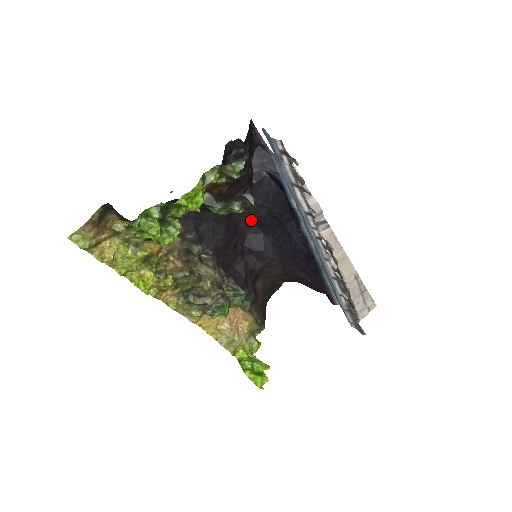
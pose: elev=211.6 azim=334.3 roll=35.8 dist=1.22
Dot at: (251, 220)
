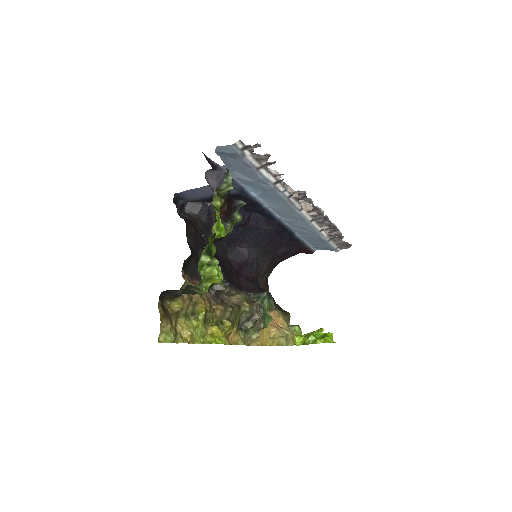
Dot at: (223, 245)
